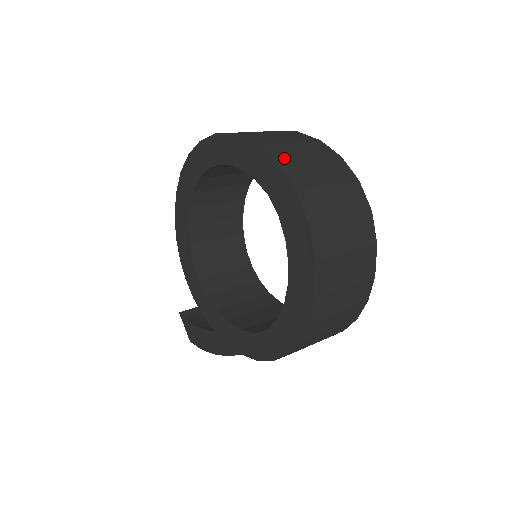
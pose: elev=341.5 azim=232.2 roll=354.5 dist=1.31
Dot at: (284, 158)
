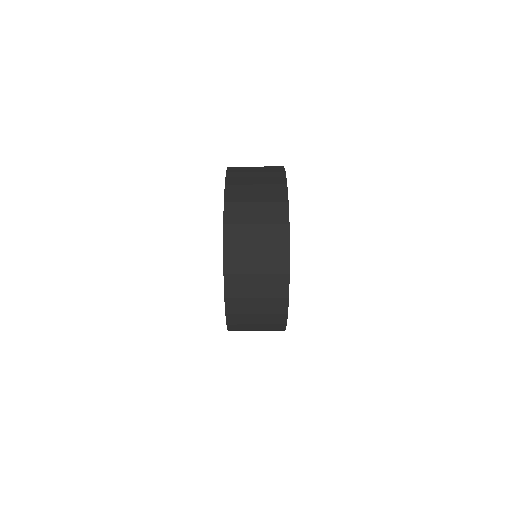
Dot at: (234, 199)
